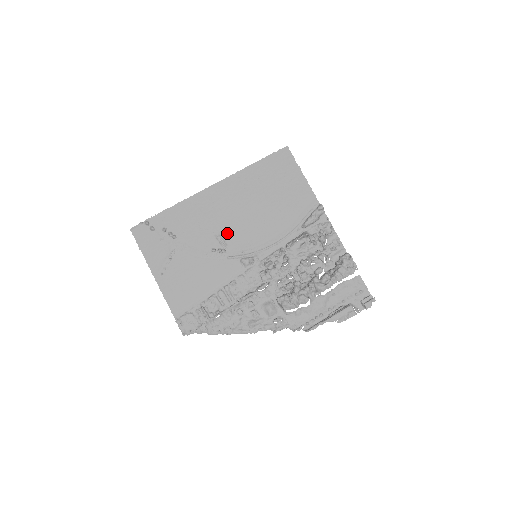
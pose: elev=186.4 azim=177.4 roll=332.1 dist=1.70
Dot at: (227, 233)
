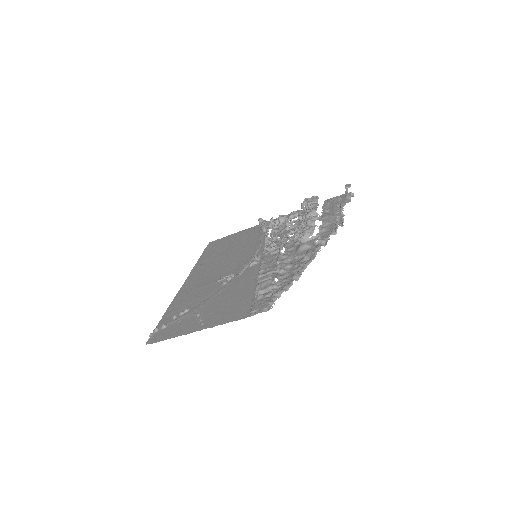
Dot at: (222, 275)
